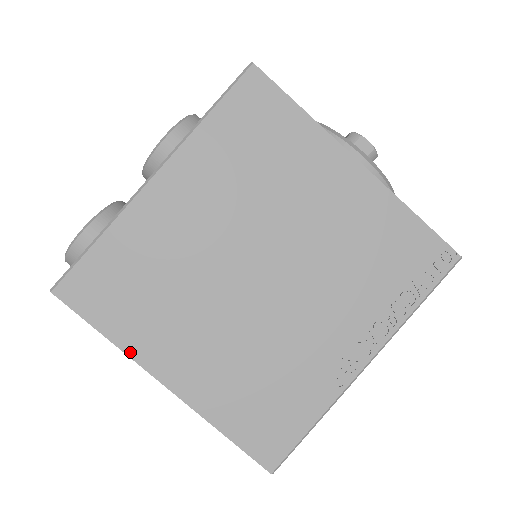
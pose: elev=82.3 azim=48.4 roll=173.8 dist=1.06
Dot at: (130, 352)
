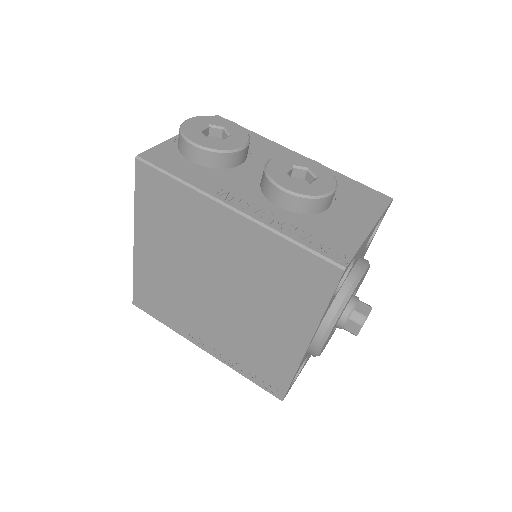
Dot at: (136, 218)
